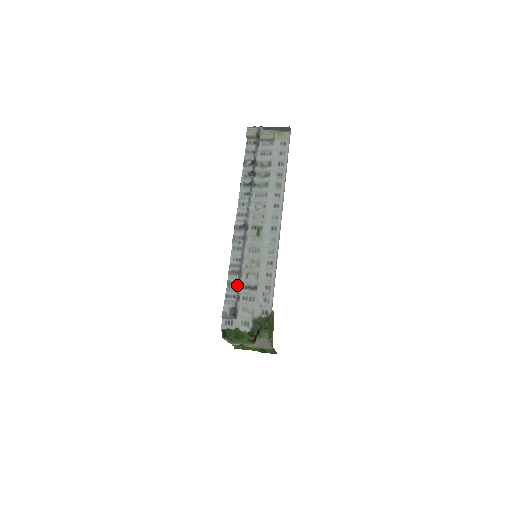
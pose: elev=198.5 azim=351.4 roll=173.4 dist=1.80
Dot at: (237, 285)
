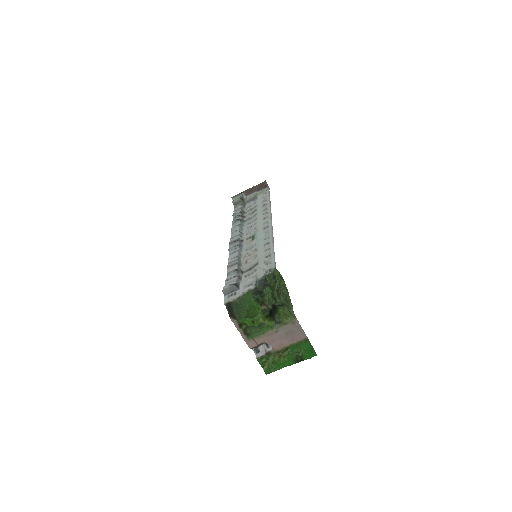
Dot at: (237, 270)
